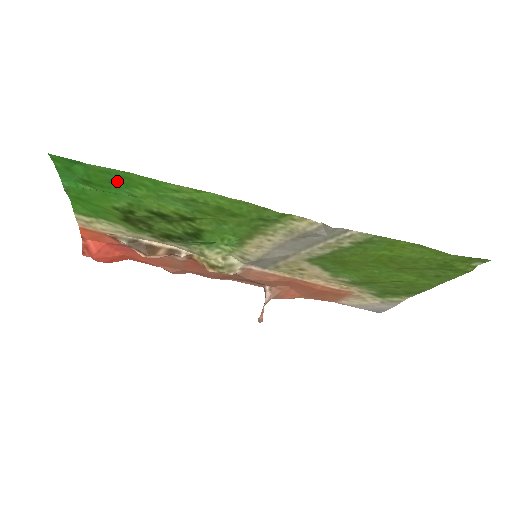
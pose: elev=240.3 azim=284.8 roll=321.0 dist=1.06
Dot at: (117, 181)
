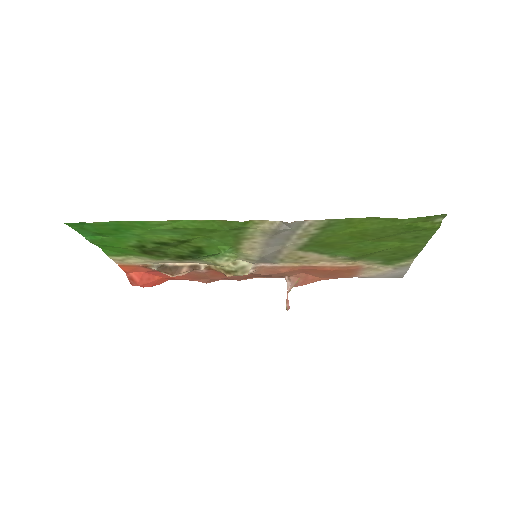
Dot at: (117, 228)
